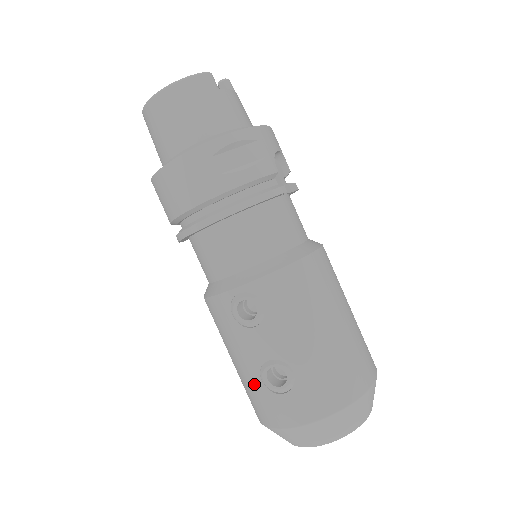
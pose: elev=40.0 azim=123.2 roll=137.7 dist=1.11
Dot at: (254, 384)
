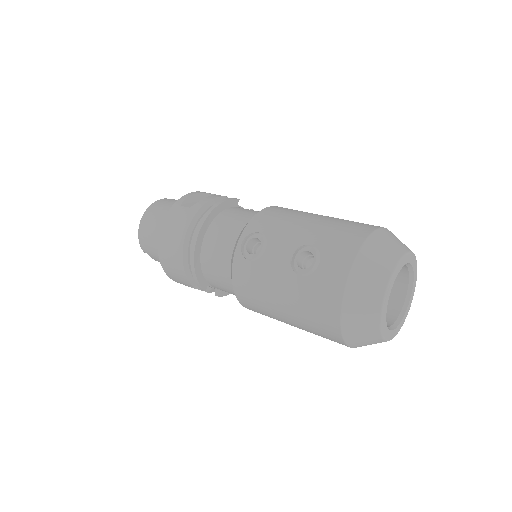
Dot at: (300, 288)
